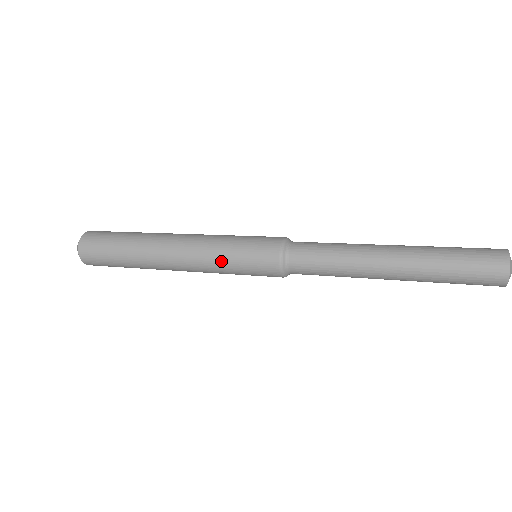
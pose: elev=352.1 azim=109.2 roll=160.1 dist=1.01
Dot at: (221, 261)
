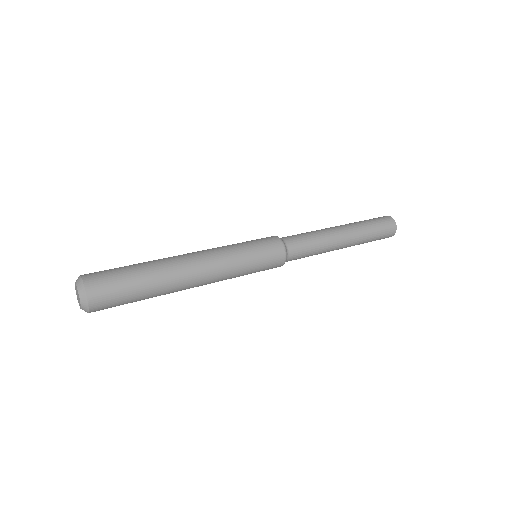
Dot at: (240, 255)
